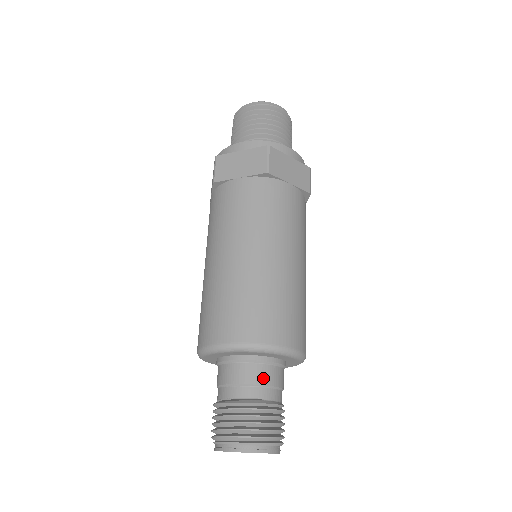
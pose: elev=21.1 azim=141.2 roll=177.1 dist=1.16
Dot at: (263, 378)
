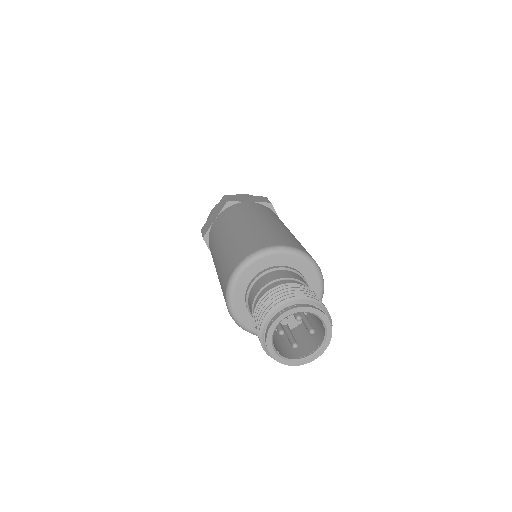
Dot at: (276, 276)
